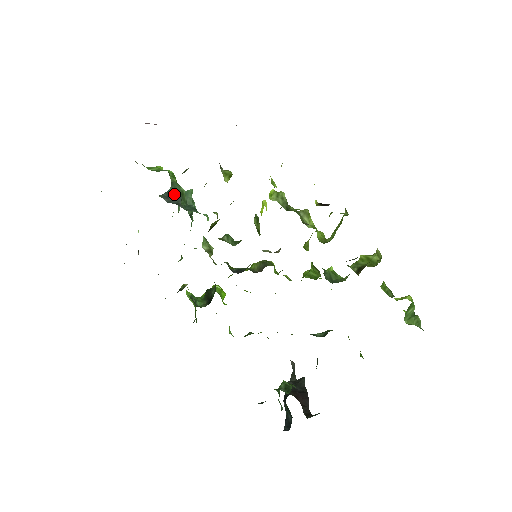
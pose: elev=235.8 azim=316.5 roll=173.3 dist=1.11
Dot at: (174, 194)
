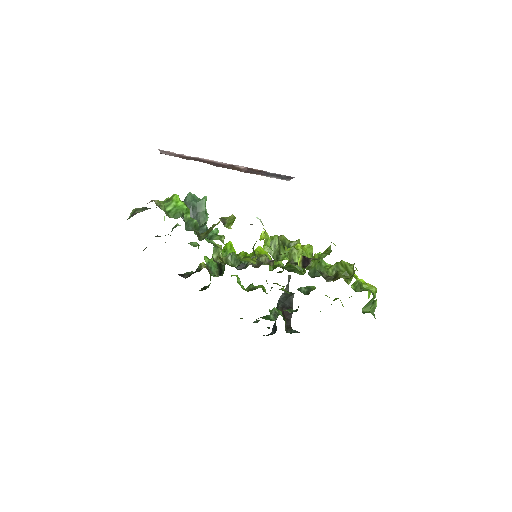
Dot at: (190, 208)
